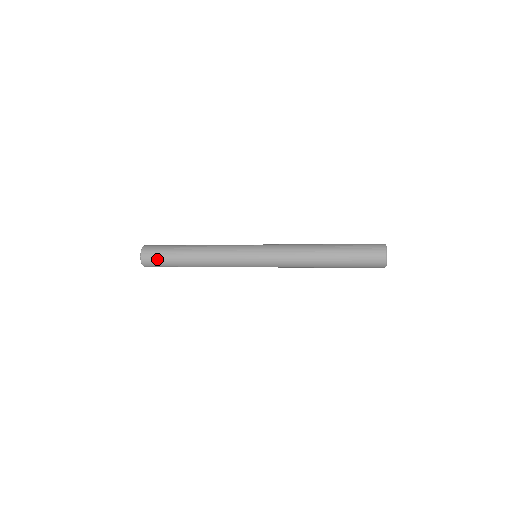
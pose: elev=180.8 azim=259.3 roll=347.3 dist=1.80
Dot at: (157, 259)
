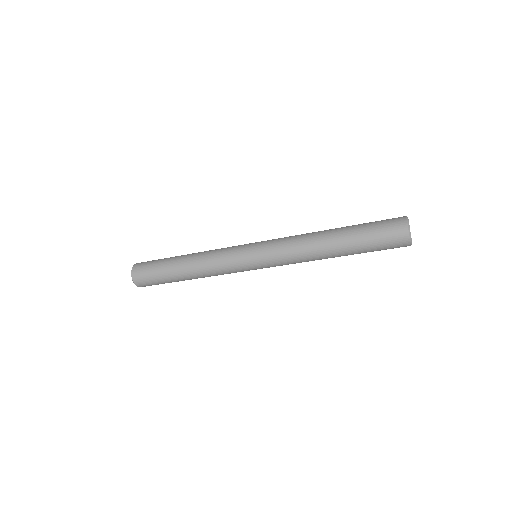
Dot at: (150, 263)
